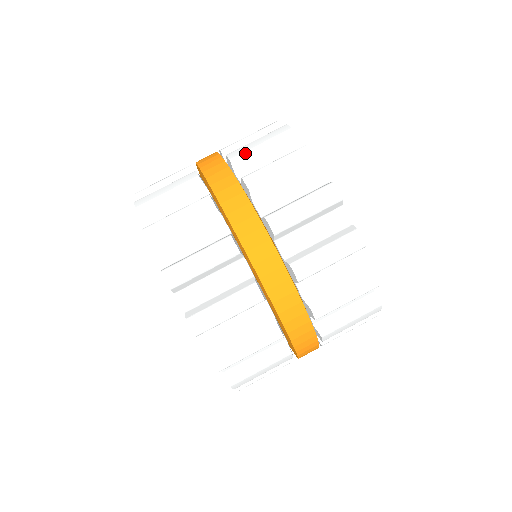
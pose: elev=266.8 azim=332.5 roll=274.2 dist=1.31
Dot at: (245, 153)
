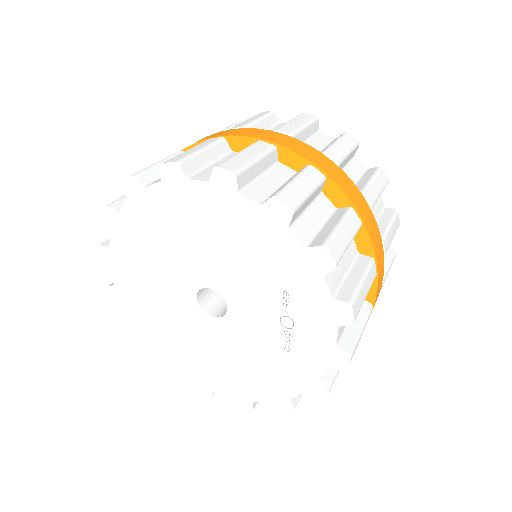
Dot at: (344, 158)
